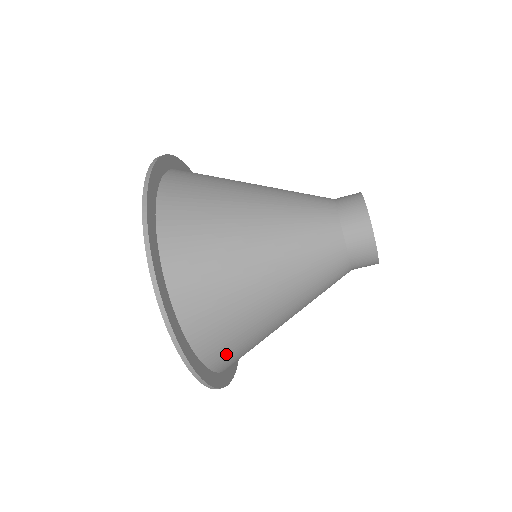
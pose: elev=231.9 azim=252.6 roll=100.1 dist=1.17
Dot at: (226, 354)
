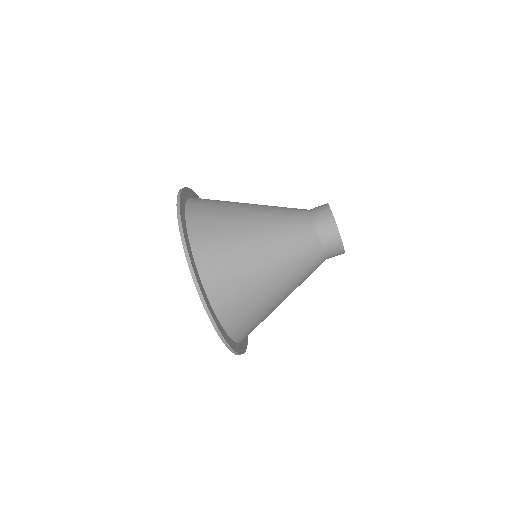
Dot at: (218, 277)
